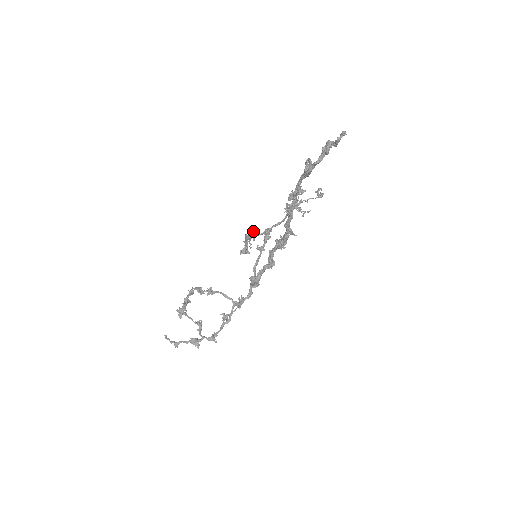
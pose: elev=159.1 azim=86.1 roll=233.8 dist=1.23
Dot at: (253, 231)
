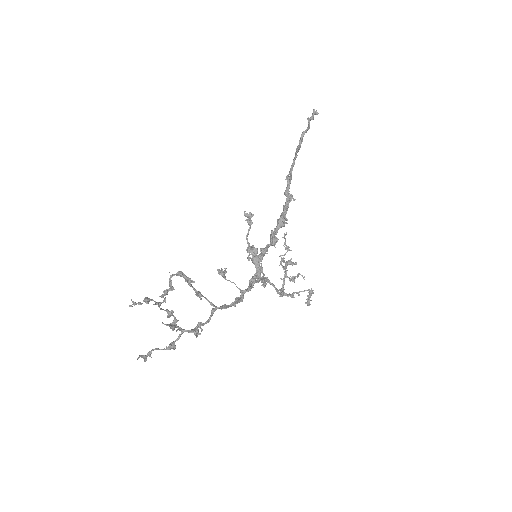
Dot at: (251, 249)
